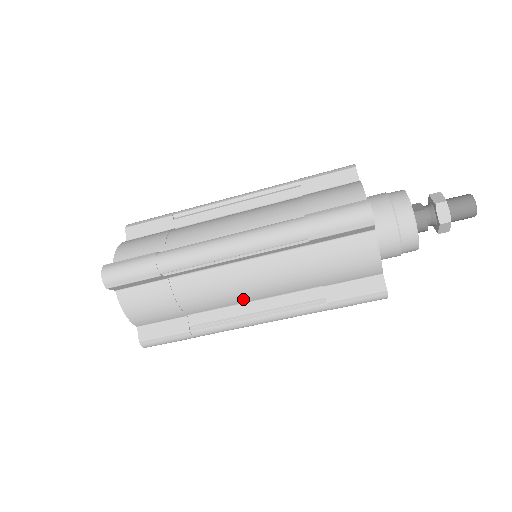
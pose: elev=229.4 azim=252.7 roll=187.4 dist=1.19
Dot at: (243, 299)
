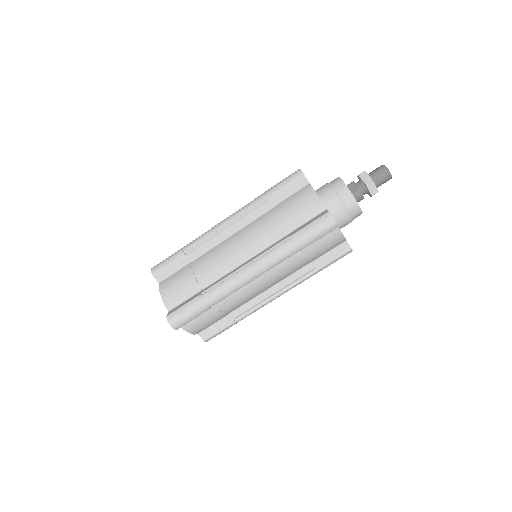
Dot at: (263, 291)
